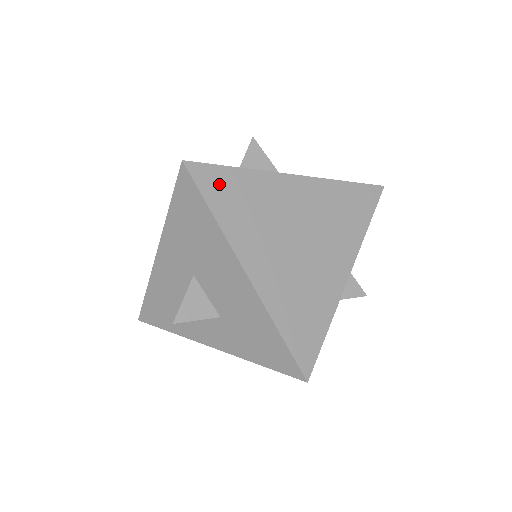
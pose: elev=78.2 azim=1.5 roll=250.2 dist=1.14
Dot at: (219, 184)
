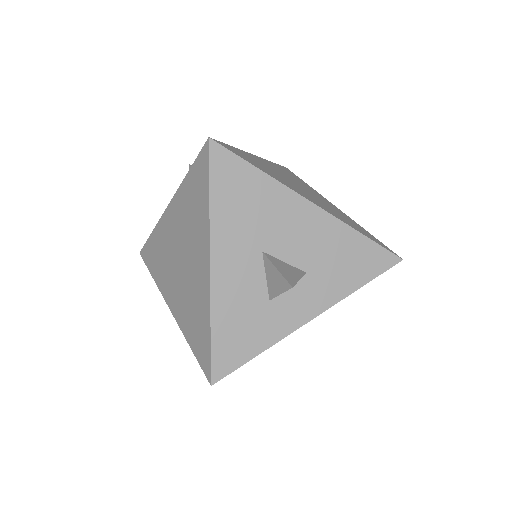
Dot at: (239, 154)
